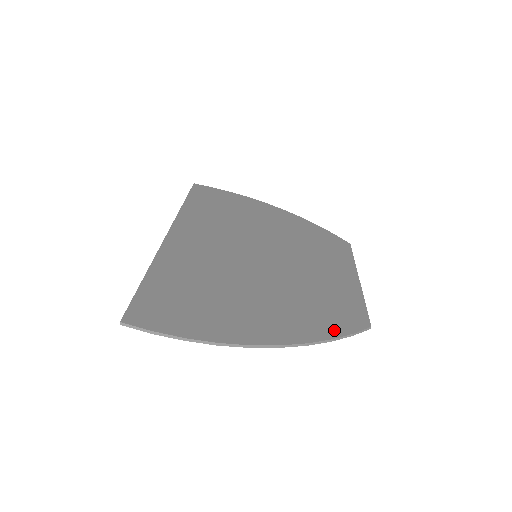
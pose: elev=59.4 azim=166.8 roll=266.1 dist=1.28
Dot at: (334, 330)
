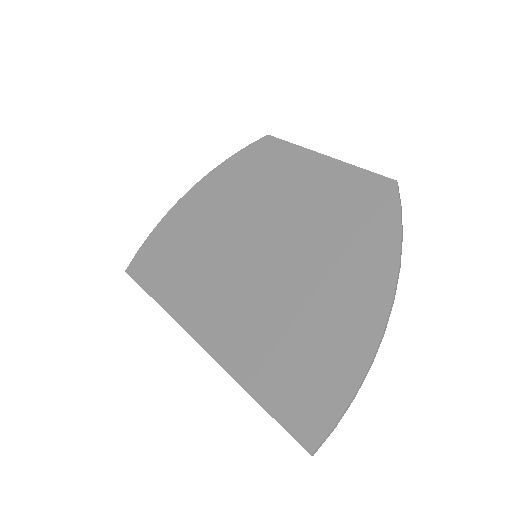
Dot at: (390, 226)
